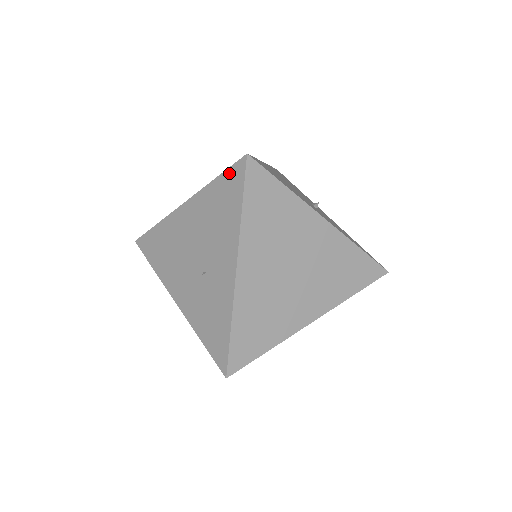
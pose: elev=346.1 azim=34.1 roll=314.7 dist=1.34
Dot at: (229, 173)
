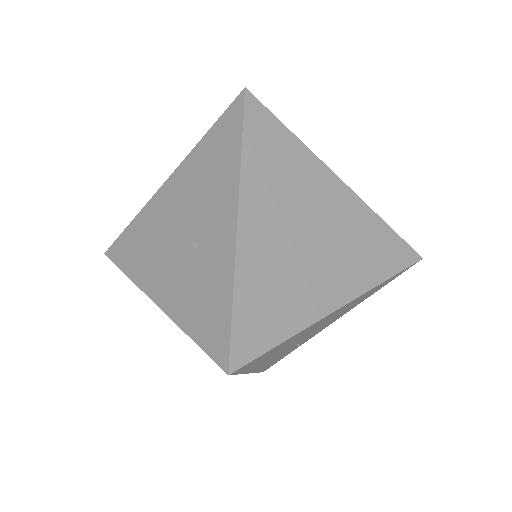
Dot at: (224, 118)
